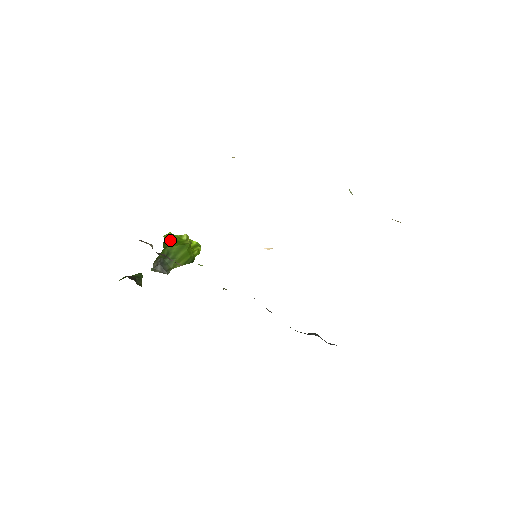
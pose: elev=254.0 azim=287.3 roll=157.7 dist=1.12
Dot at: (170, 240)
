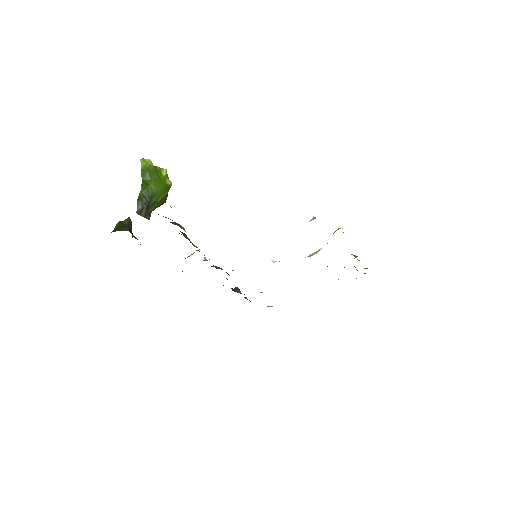
Dot at: (152, 174)
